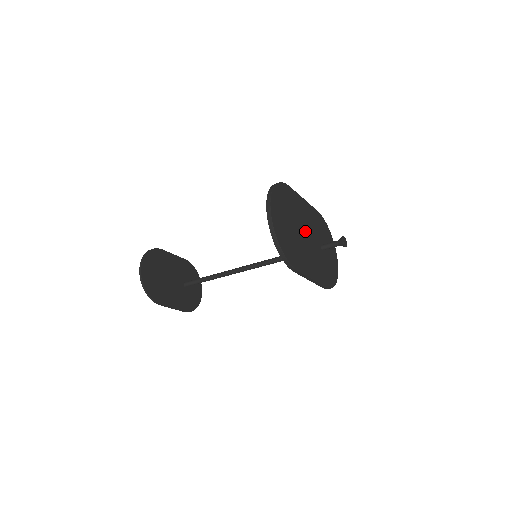
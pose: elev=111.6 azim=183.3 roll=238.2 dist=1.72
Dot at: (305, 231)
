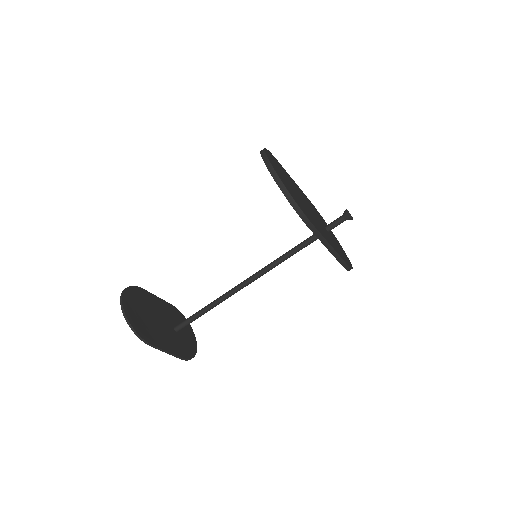
Dot at: (306, 204)
